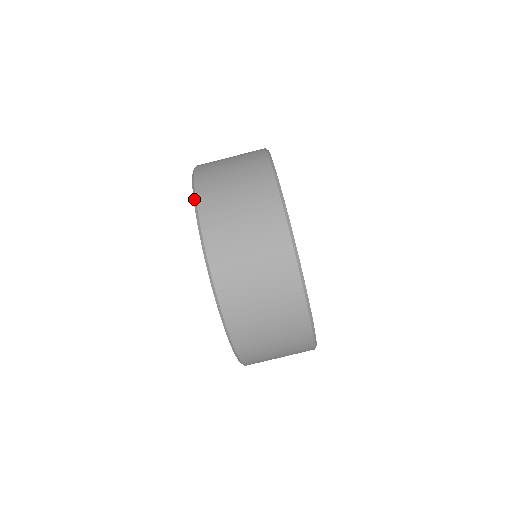
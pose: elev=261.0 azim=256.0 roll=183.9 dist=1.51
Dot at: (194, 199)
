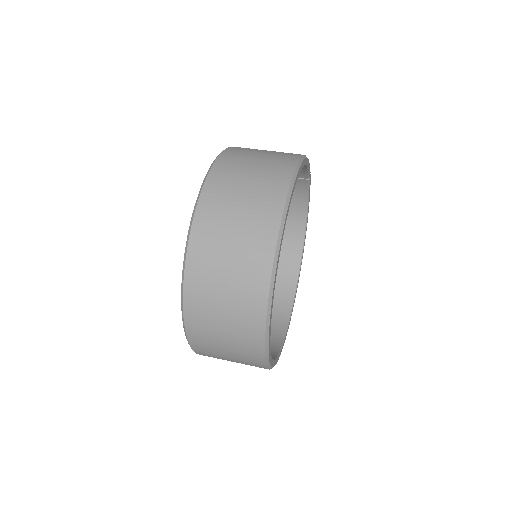
Dot at: (221, 152)
